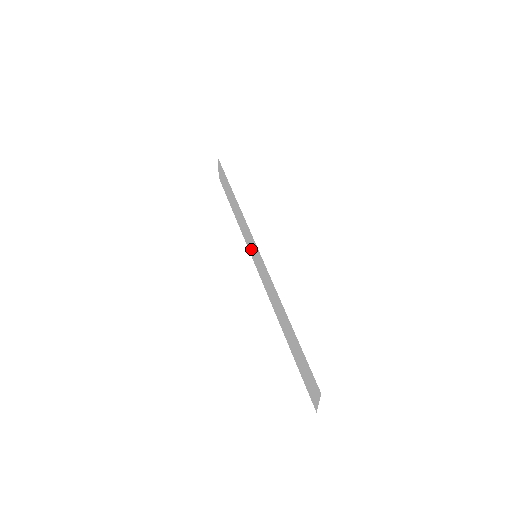
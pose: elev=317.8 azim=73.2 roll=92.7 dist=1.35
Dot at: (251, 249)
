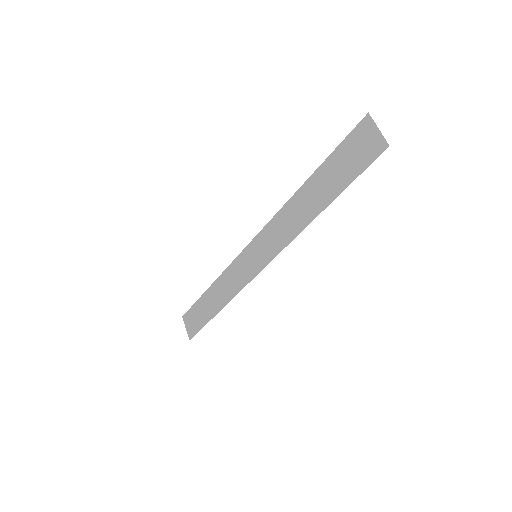
Dot at: (249, 270)
